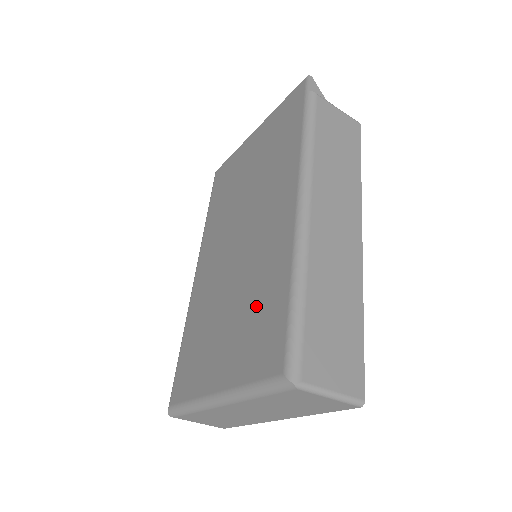
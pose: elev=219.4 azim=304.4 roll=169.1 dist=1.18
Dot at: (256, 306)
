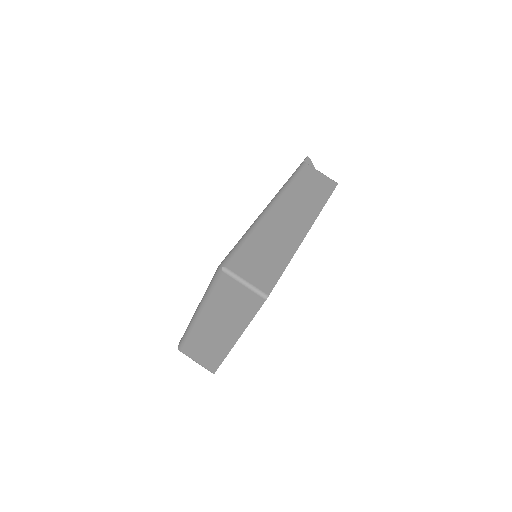
Dot at: occluded
